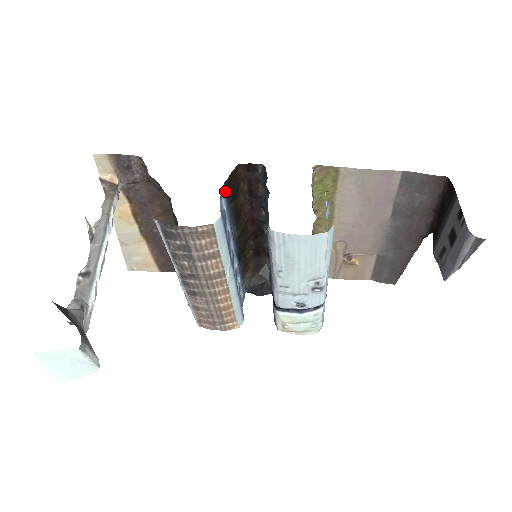
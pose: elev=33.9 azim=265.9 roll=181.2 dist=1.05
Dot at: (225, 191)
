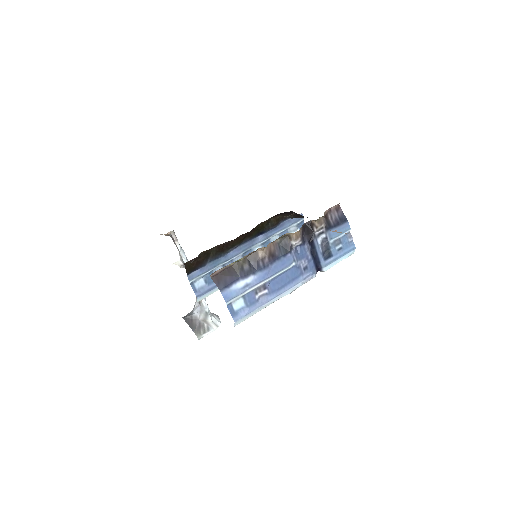
Dot at: (194, 271)
